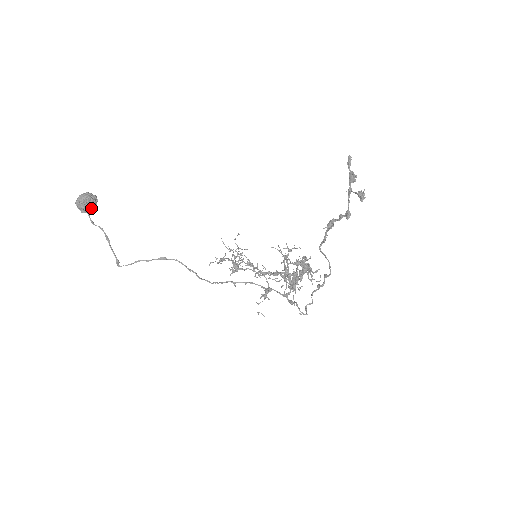
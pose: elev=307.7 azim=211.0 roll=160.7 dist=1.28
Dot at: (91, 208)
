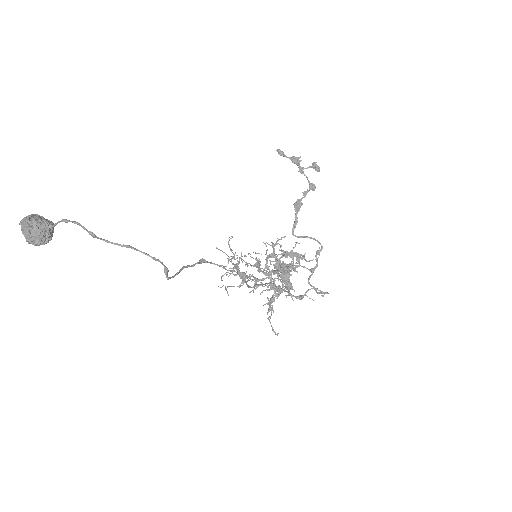
Dot at: (51, 234)
